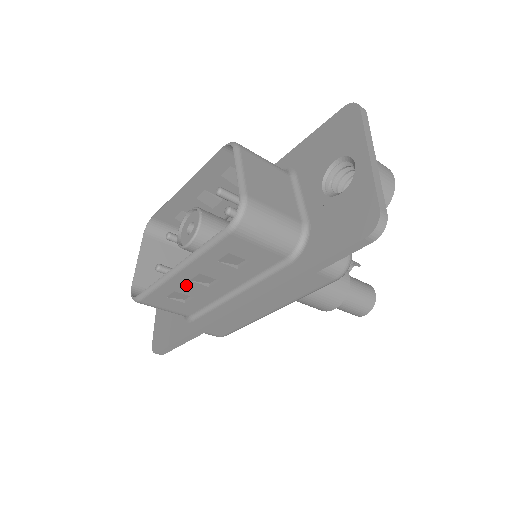
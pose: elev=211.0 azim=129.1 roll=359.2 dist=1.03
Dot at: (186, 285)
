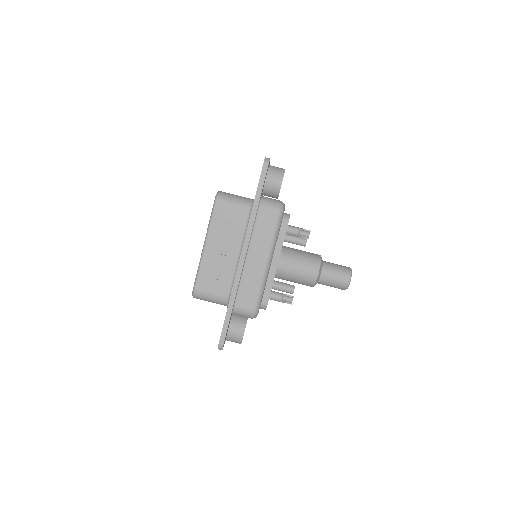
Dot at: (213, 259)
